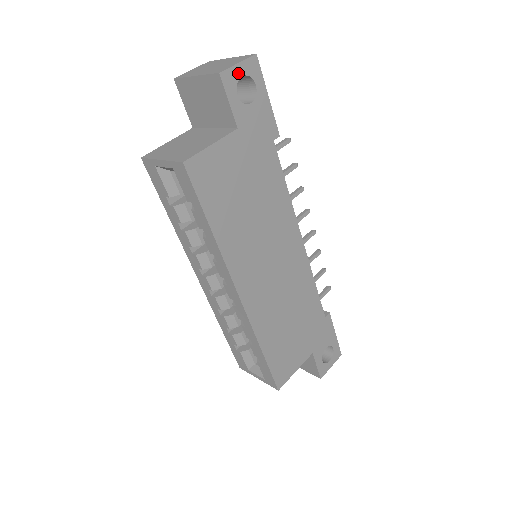
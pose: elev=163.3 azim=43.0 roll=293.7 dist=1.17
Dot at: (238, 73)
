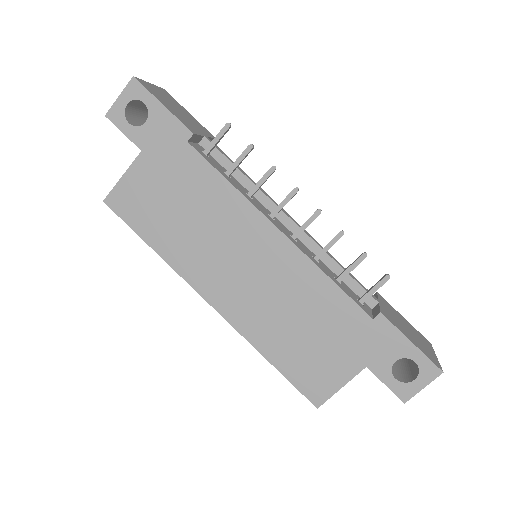
Dot at: (122, 104)
